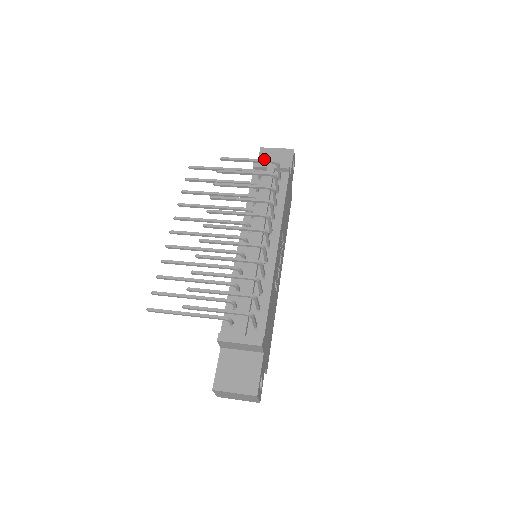
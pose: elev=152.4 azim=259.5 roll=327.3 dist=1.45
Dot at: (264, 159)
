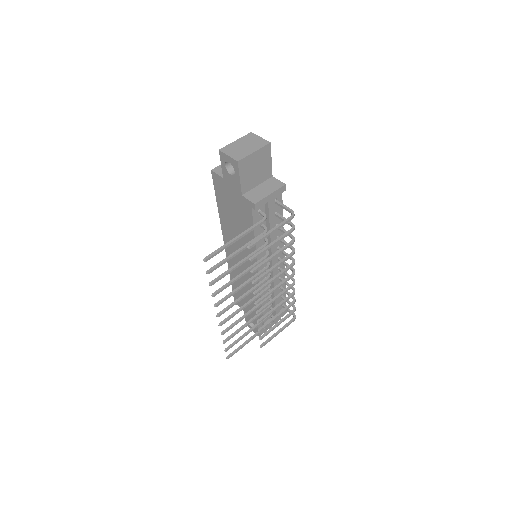
Dot at: (286, 222)
